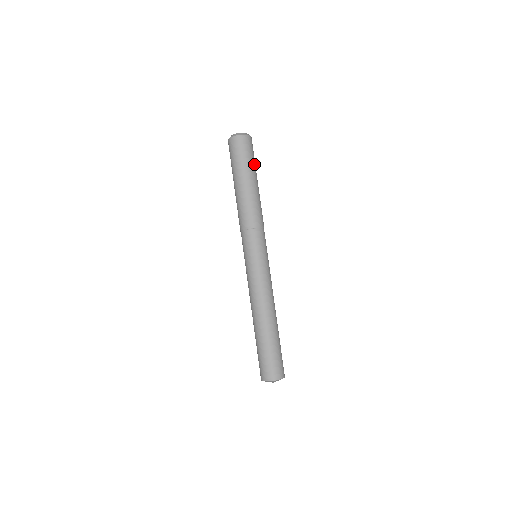
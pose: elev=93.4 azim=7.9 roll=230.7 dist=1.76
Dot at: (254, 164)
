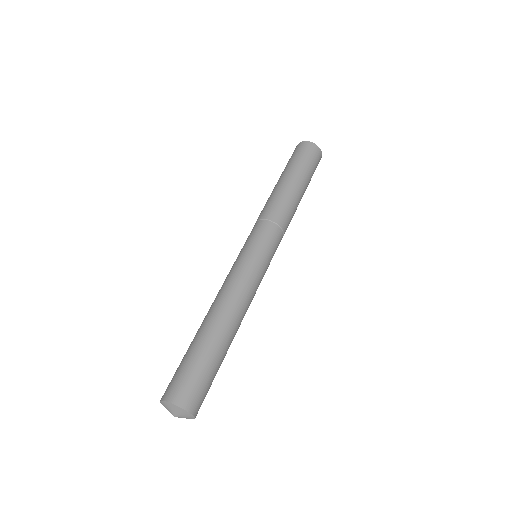
Dot at: (311, 176)
